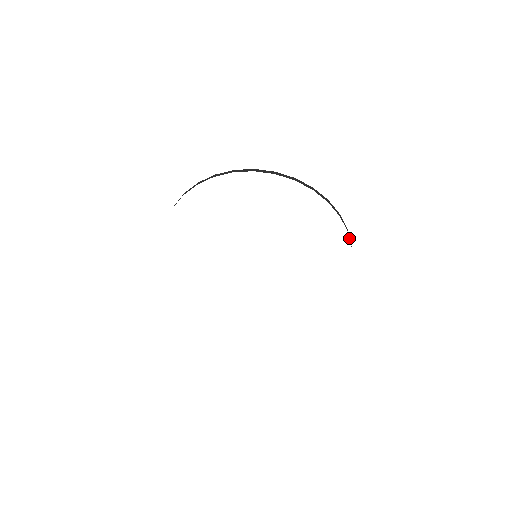
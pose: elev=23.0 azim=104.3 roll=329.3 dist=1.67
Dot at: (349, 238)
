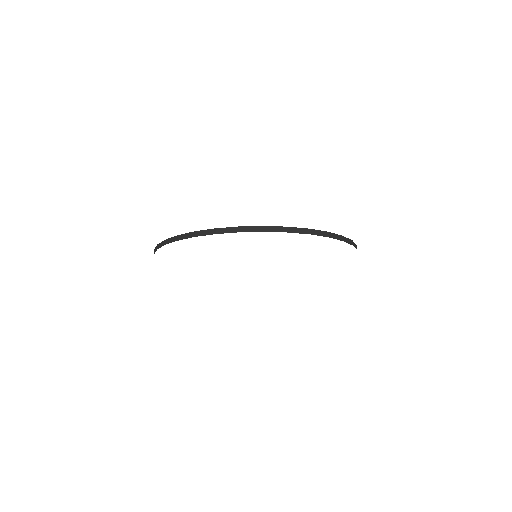
Dot at: occluded
